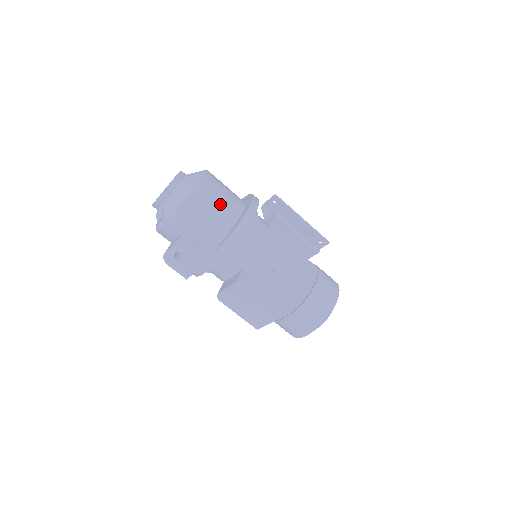
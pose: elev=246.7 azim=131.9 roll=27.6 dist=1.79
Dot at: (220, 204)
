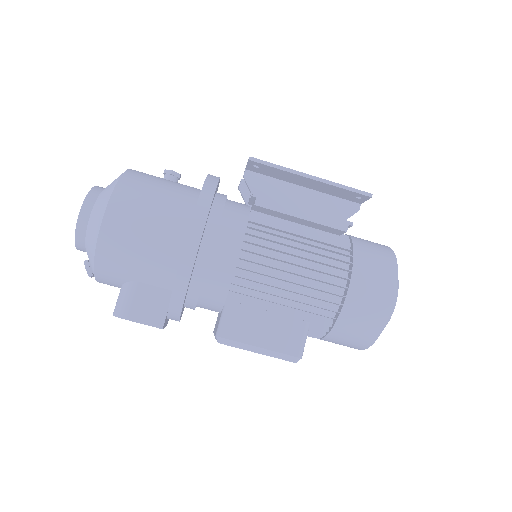
Dot at: (146, 242)
